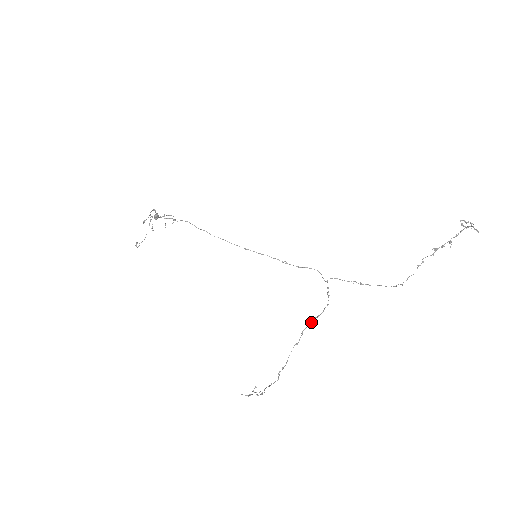
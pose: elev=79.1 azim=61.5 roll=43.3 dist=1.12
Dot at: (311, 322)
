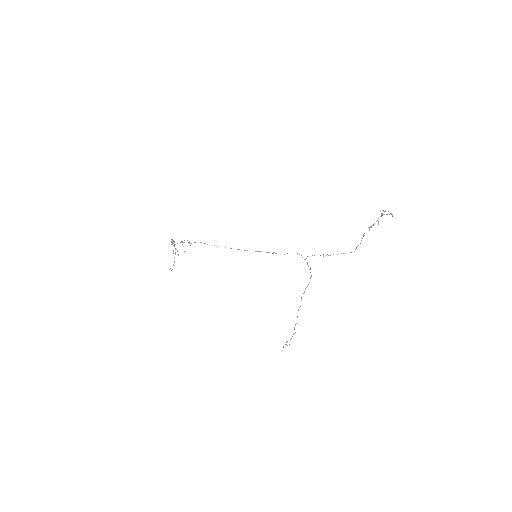
Dot at: occluded
